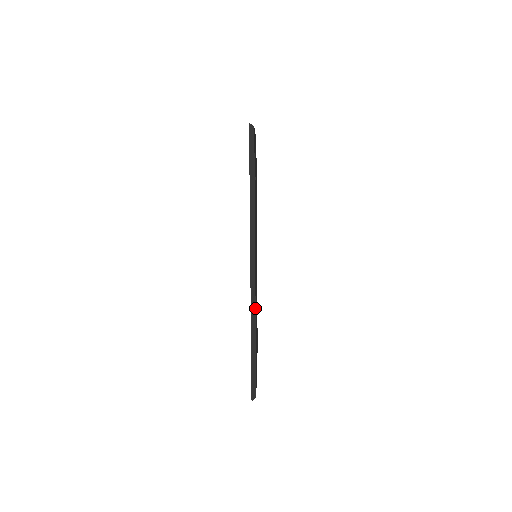
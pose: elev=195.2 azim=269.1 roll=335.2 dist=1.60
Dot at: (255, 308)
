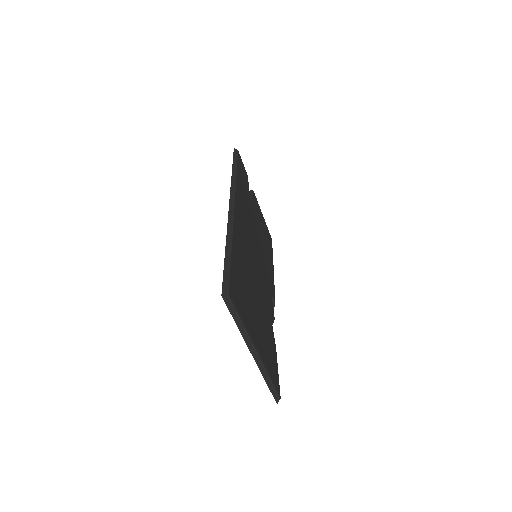
Dot at: (233, 226)
